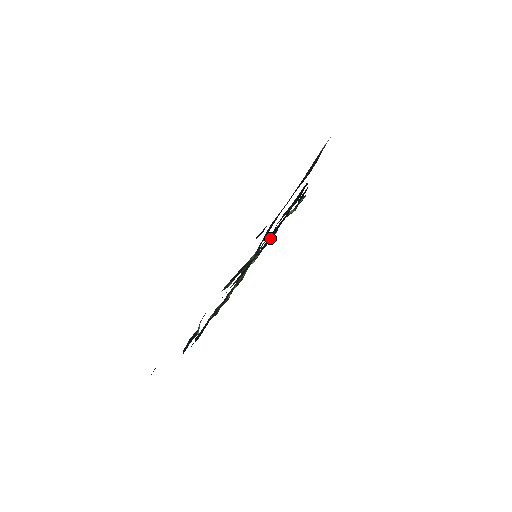
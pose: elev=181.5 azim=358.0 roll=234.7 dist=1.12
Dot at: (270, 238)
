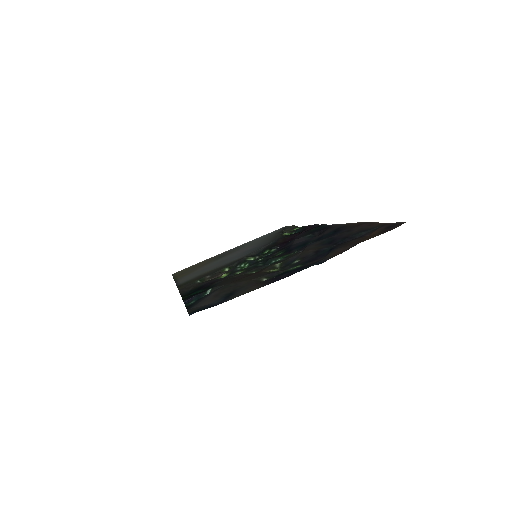
Dot at: (280, 252)
